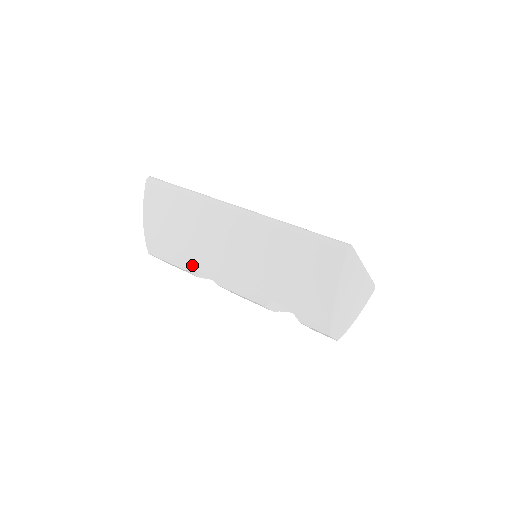
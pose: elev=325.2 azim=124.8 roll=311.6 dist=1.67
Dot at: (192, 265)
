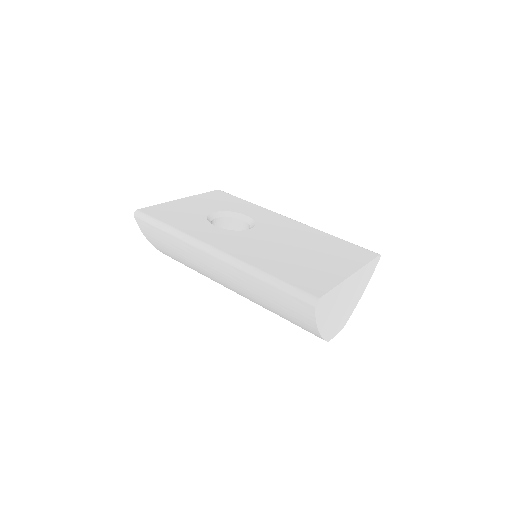
Dot at: occluded
